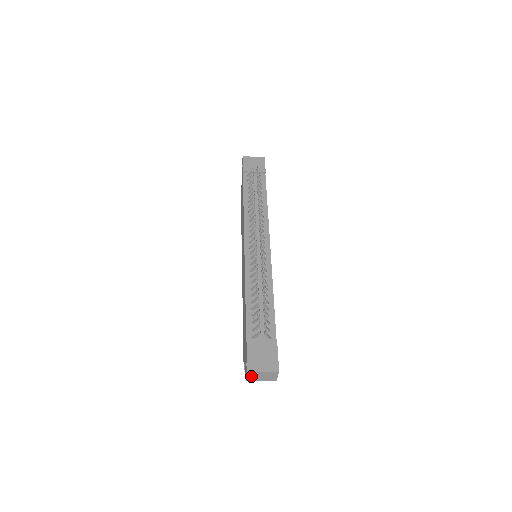
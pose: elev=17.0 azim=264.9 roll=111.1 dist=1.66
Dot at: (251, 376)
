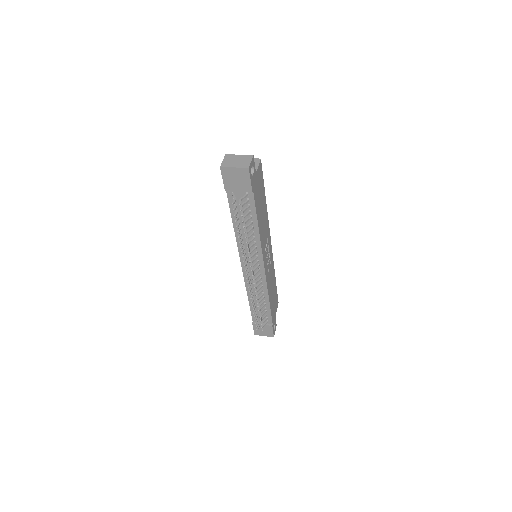
Dot at: occluded
